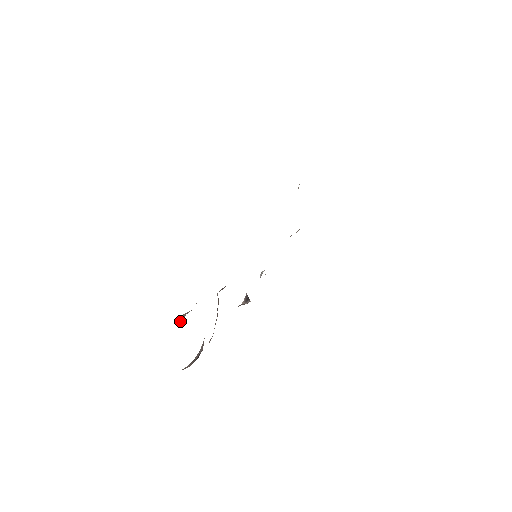
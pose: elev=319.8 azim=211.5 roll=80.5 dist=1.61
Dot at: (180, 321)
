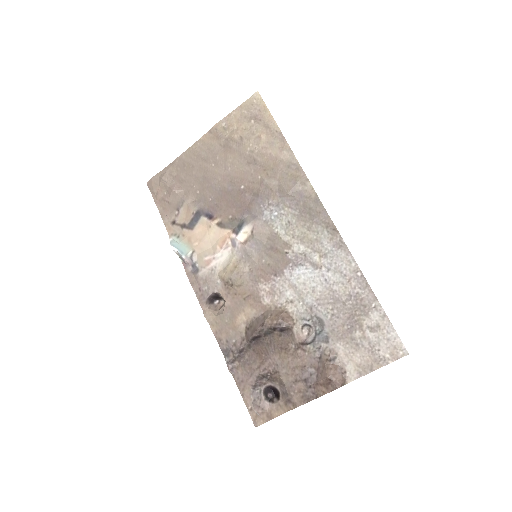
Dot at: (345, 384)
